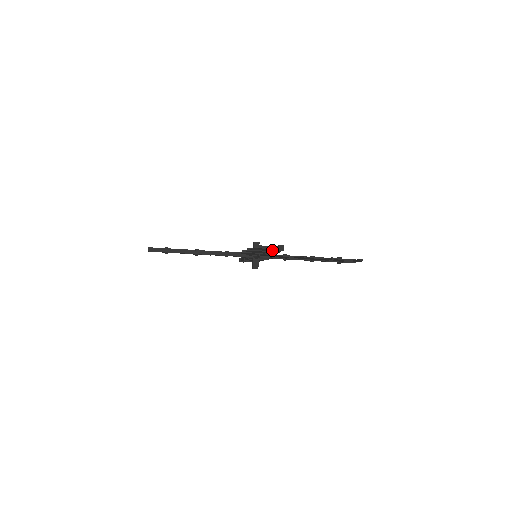
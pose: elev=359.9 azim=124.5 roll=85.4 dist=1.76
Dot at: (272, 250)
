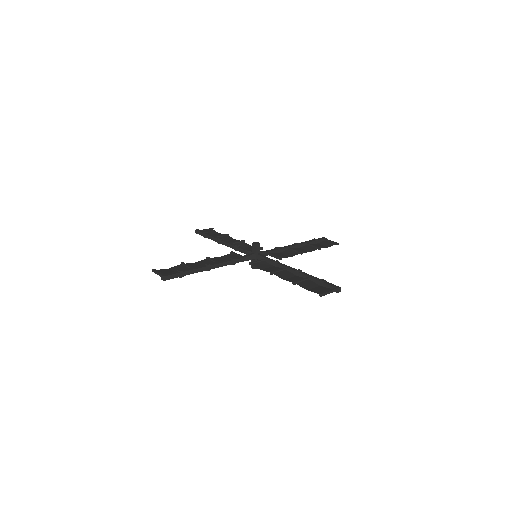
Dot at: (322, 286)
